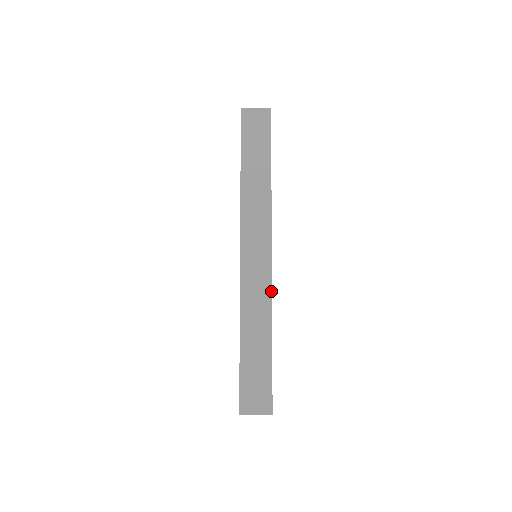
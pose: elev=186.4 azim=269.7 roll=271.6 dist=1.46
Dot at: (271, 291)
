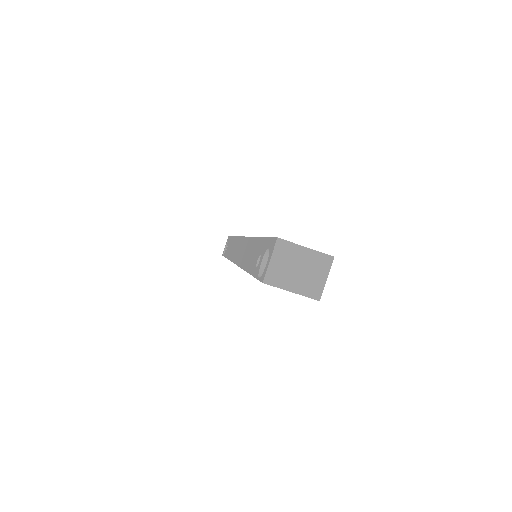
Dot at: occluded
